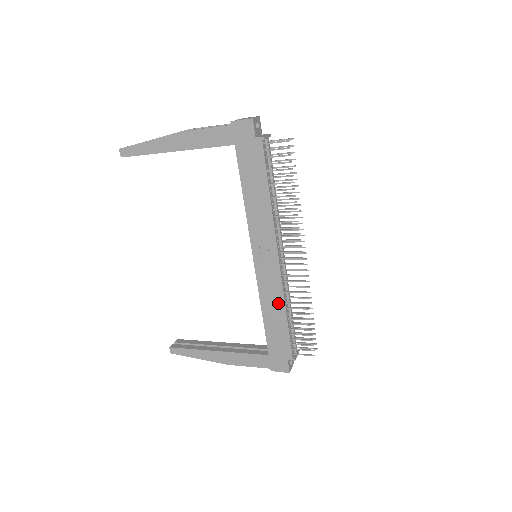
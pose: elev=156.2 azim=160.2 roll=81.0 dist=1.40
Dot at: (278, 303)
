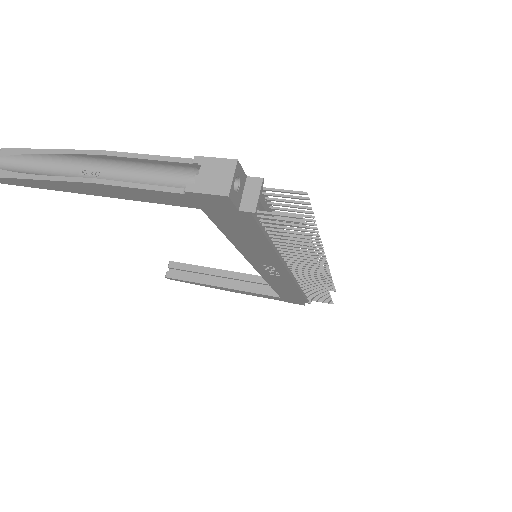
Dot at: (290, 287)
